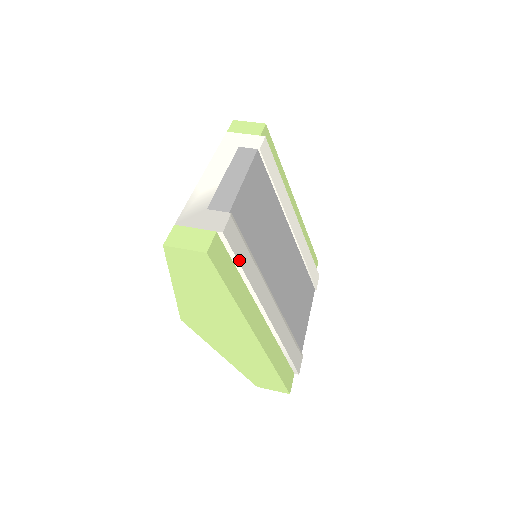
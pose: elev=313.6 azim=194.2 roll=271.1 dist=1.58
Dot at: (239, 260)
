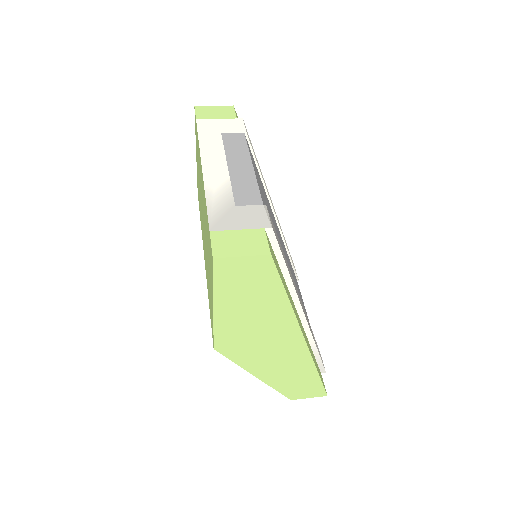
Dot at: (283, 258)
